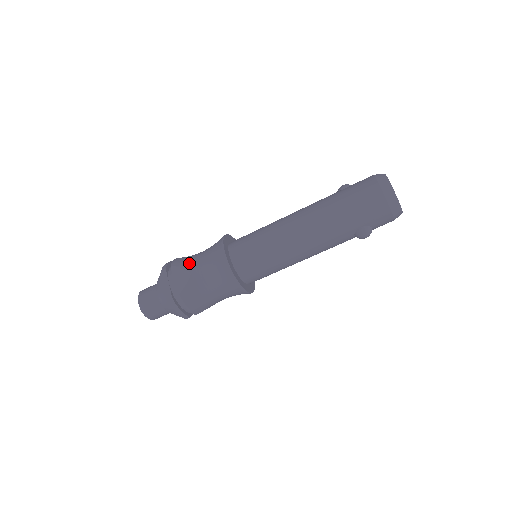
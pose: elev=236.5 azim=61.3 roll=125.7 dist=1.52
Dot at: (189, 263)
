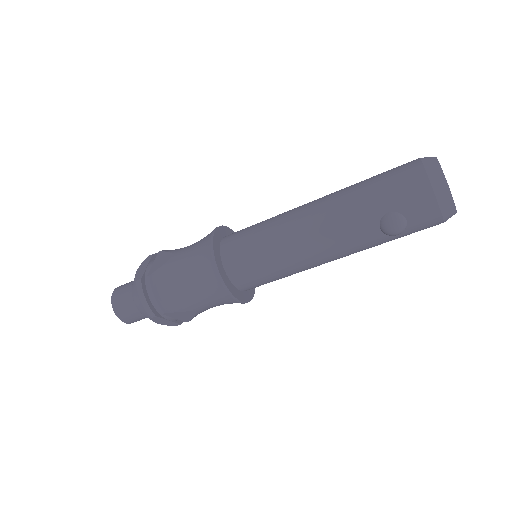
Dot at: (178, 249)
